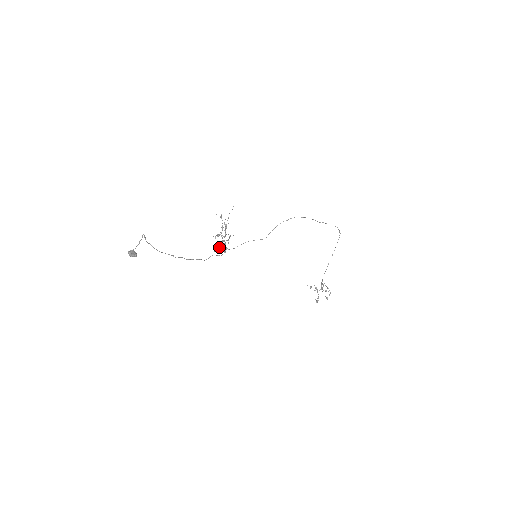
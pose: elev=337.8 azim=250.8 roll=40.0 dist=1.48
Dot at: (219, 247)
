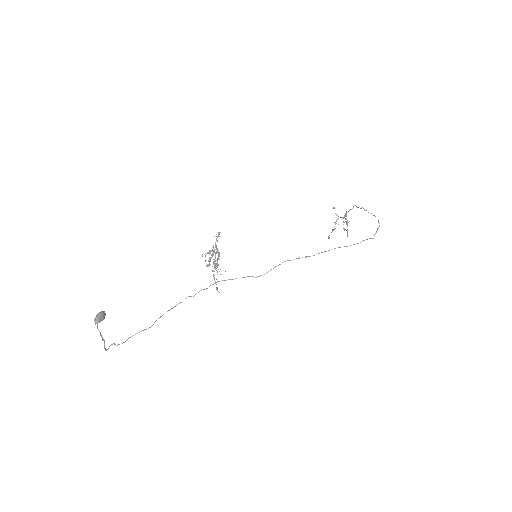
Dot at: (209, 261)
